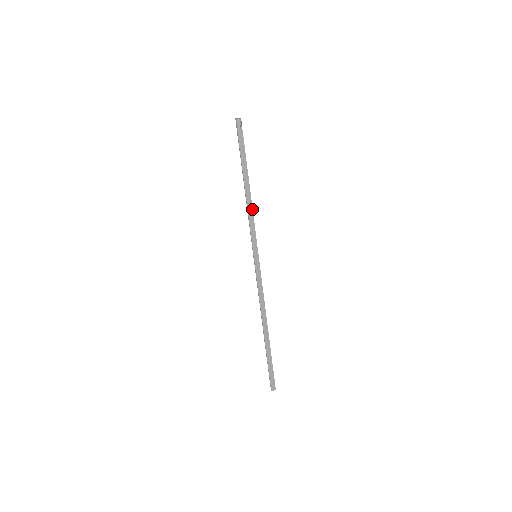
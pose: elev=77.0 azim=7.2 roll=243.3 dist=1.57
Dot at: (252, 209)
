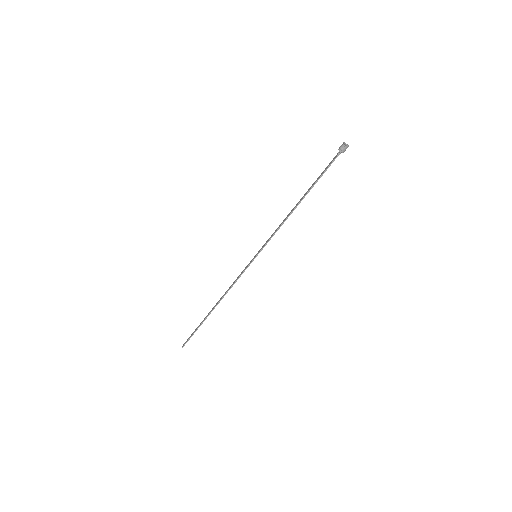
Dot at: (285, 220)
